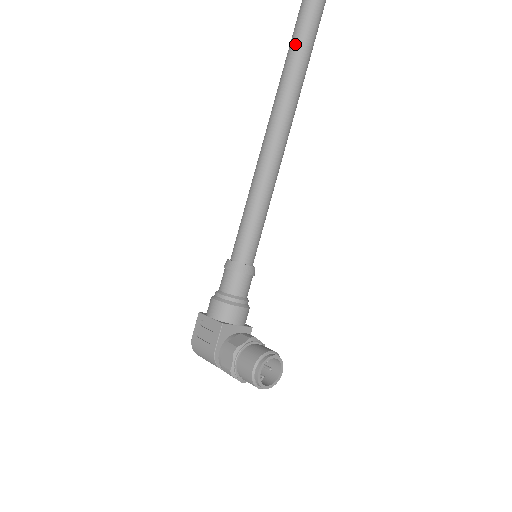
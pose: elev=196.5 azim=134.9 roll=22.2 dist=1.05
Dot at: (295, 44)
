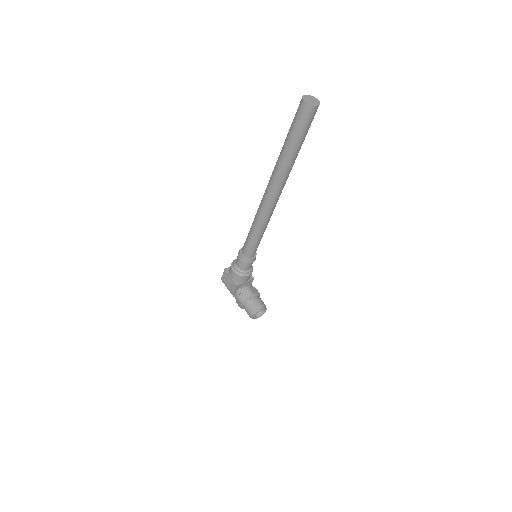
Dot at: (287, 149)
